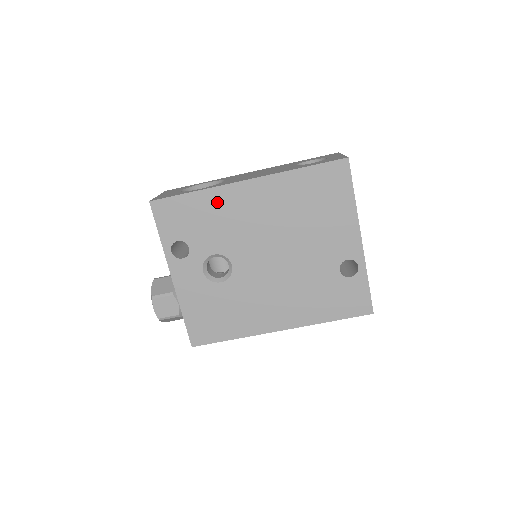
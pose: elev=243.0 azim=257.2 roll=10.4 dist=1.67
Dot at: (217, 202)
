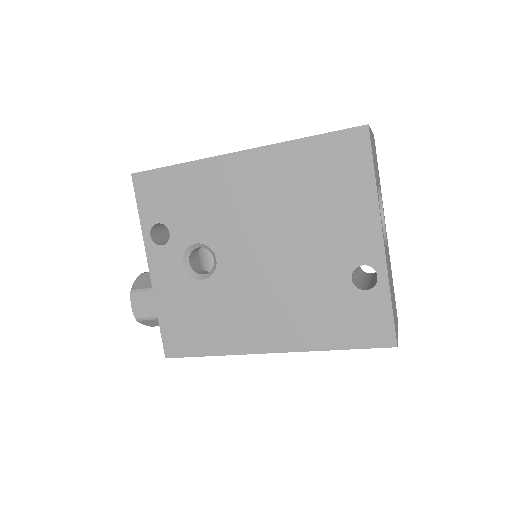
Dot at: (204, 178)
